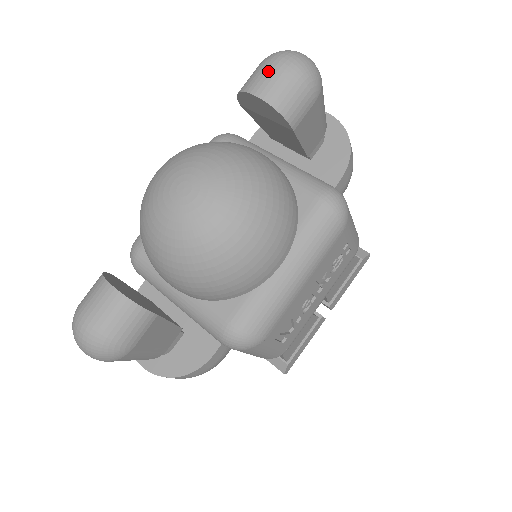
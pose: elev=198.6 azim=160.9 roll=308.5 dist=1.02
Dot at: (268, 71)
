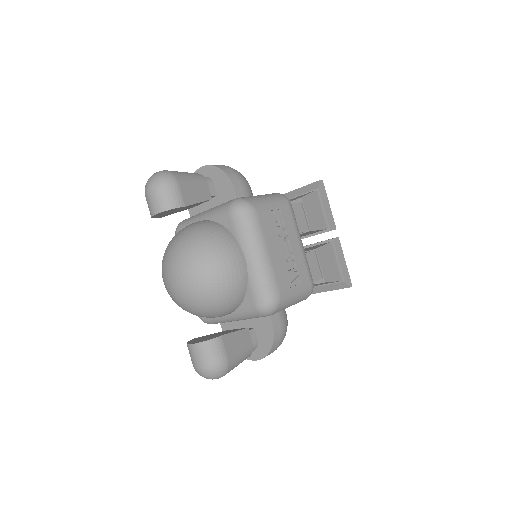
Dot at: (149, 199)
